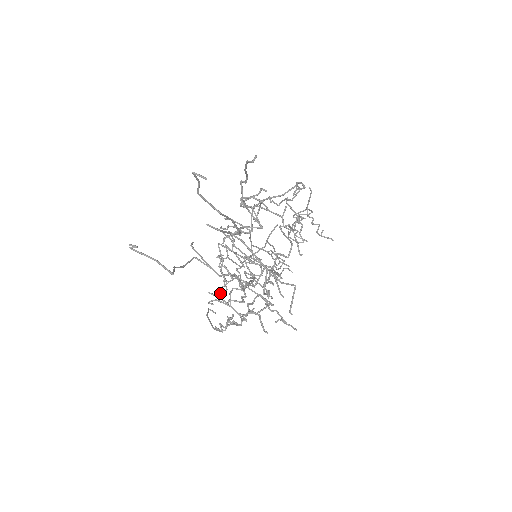
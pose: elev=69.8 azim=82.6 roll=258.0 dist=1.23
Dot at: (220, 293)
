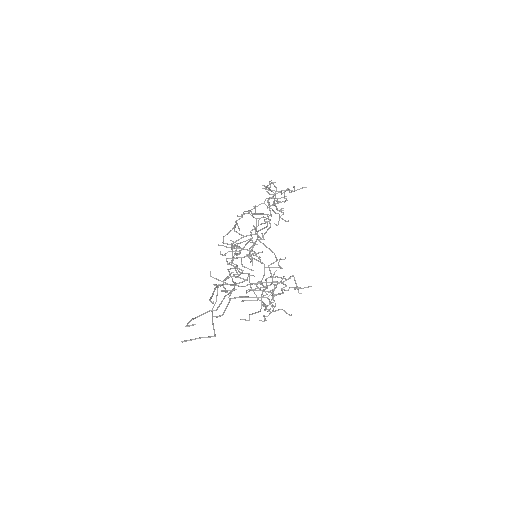
Dot at: occluded
